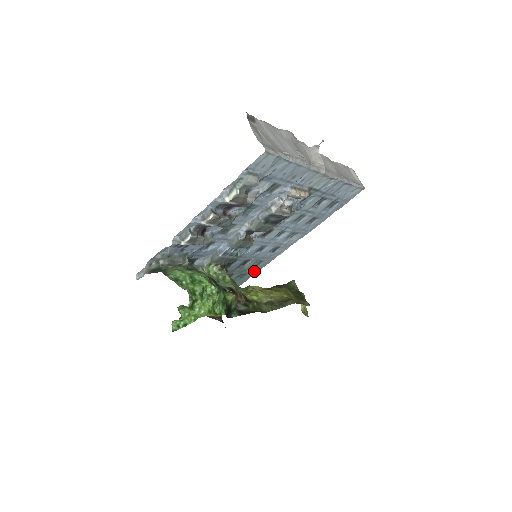
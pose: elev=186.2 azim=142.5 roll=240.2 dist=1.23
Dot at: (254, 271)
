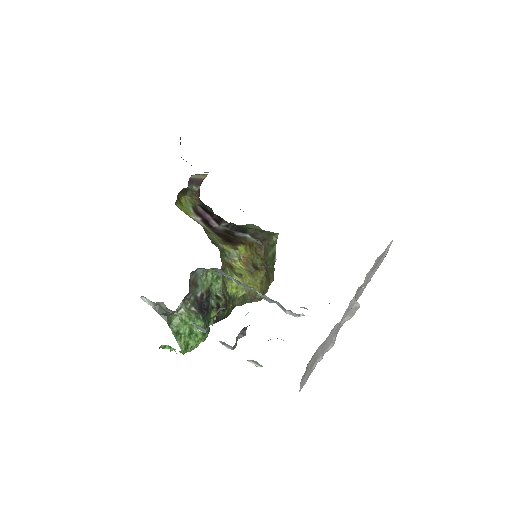
Dot at: occluded
